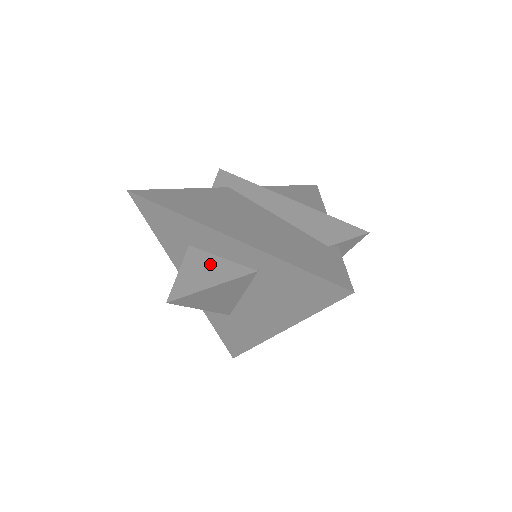
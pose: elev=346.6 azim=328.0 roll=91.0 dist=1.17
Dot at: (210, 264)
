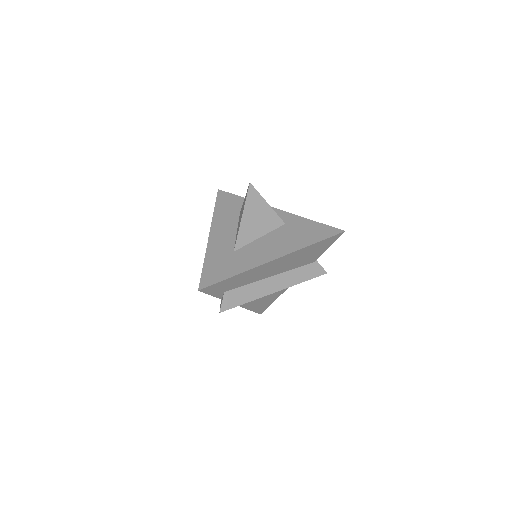
Dot at: occluded
